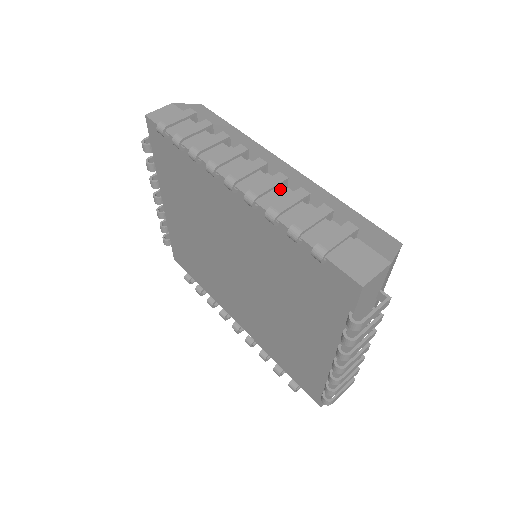
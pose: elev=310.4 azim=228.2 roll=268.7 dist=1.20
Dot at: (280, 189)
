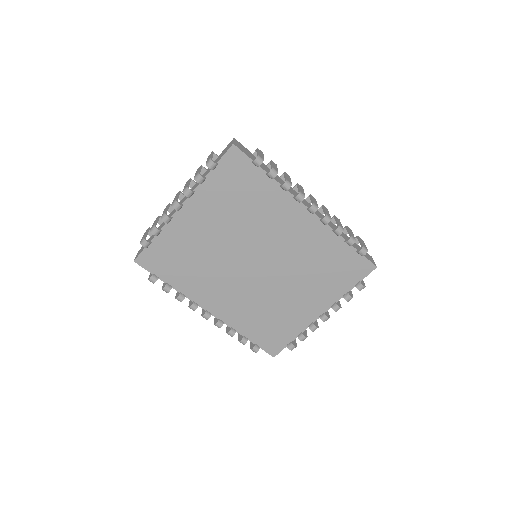
Dot at: (322, 215)
